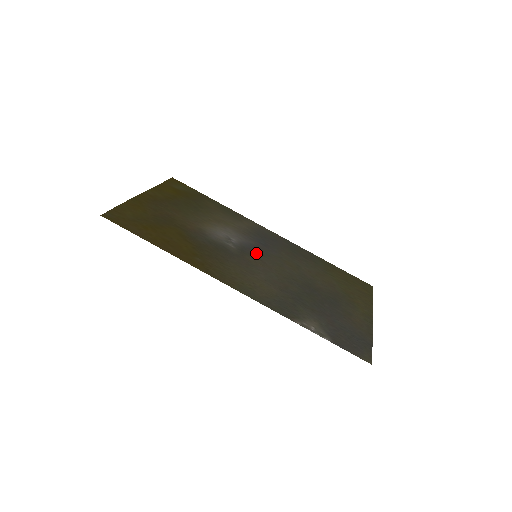
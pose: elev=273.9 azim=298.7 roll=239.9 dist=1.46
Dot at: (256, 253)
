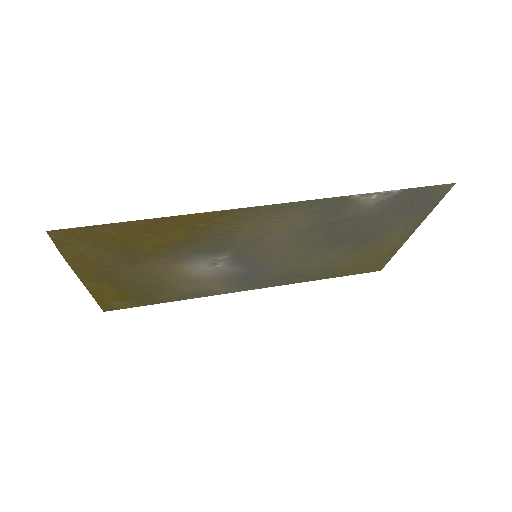
Dot at: (253, 259)
